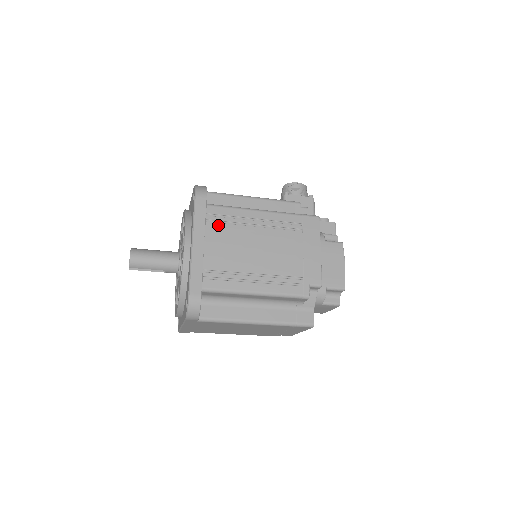
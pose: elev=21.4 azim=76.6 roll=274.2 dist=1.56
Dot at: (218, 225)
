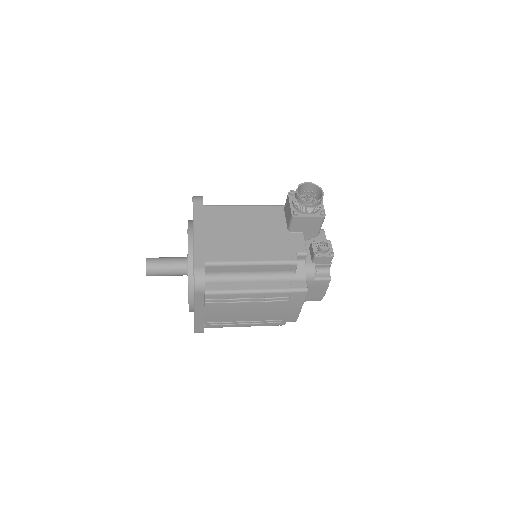
Dot at: (215, 304)
